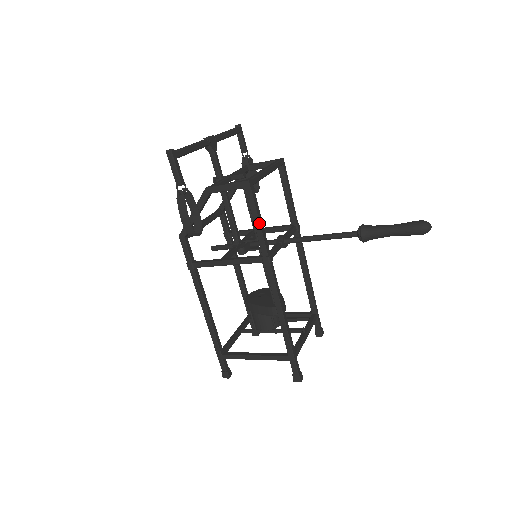
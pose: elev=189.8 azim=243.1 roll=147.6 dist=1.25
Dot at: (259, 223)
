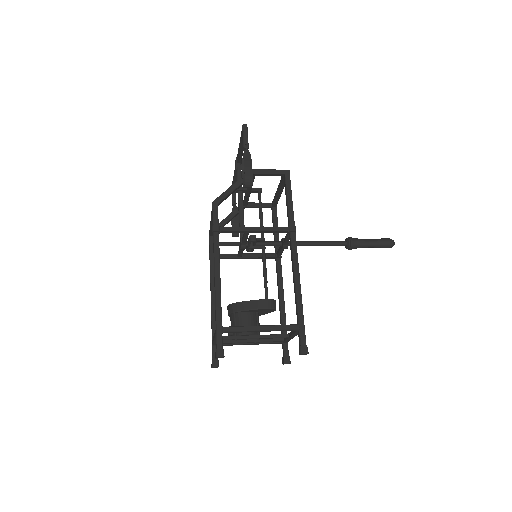
Dot at: occluded
